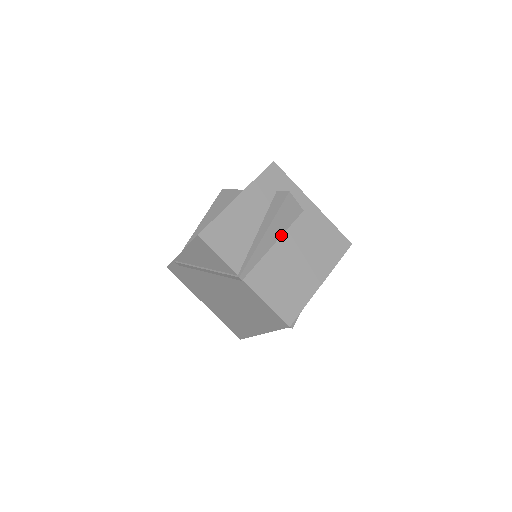
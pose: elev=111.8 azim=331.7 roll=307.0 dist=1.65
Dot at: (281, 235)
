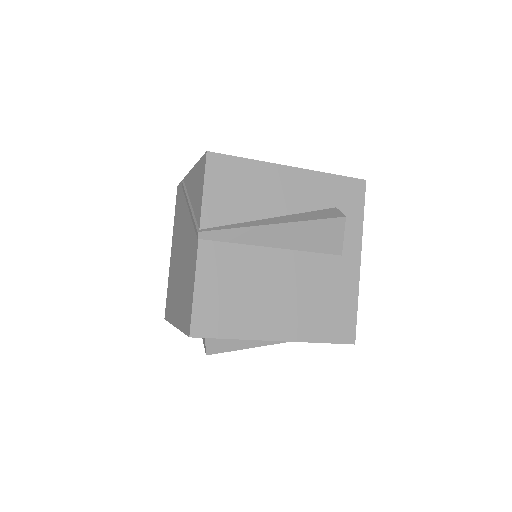
Dot at: (290, 248)
